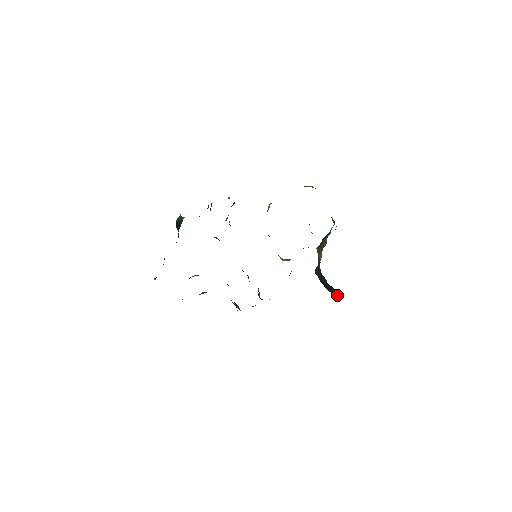
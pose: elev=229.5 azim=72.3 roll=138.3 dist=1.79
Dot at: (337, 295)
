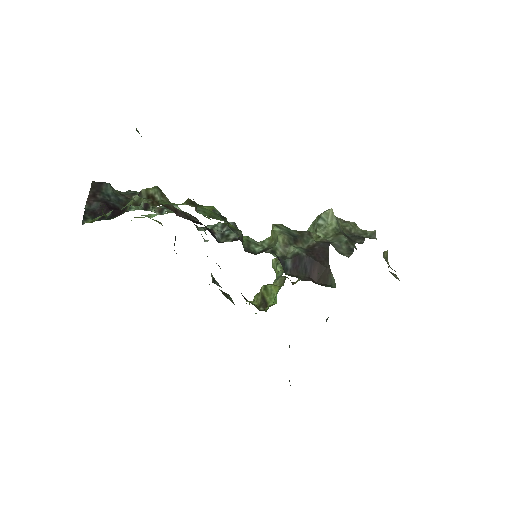
Dot at: occluded
